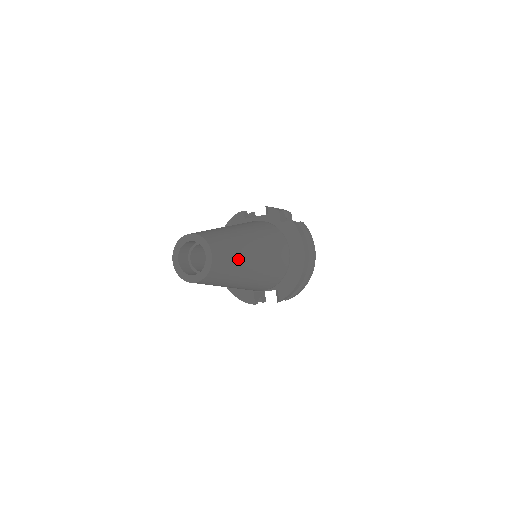
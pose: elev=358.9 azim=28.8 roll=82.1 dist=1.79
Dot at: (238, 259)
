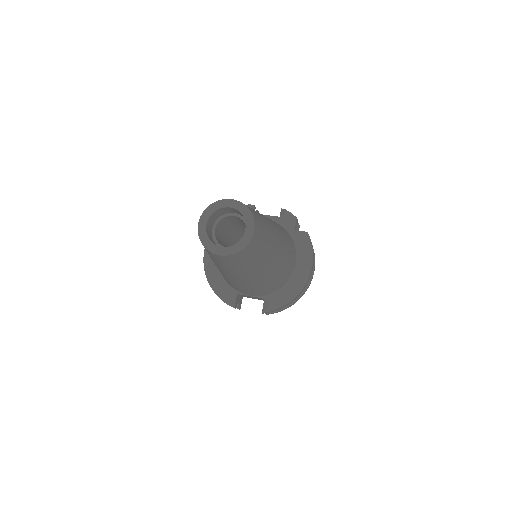
Dot at: (267, 248)
